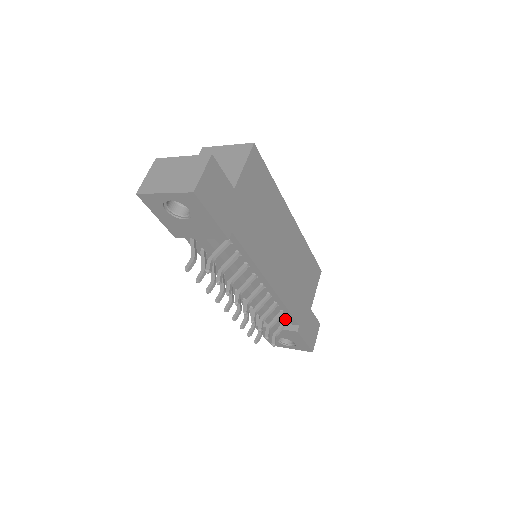
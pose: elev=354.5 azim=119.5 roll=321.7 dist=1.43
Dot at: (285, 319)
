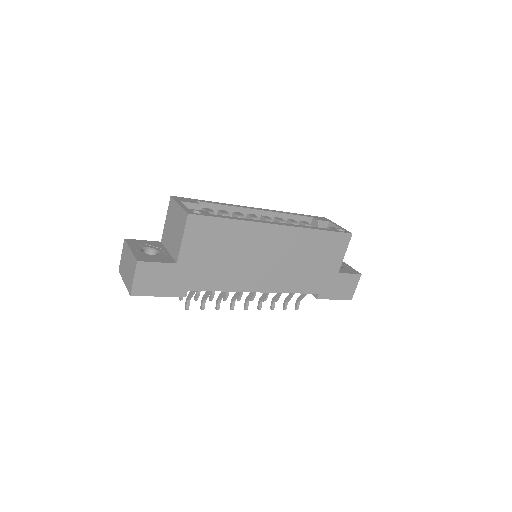
Dot at: occluded
